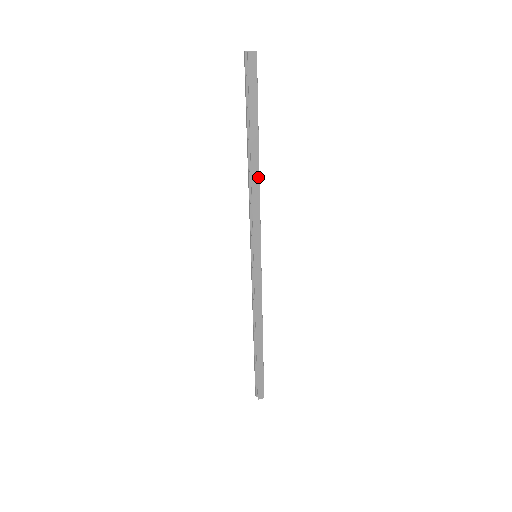
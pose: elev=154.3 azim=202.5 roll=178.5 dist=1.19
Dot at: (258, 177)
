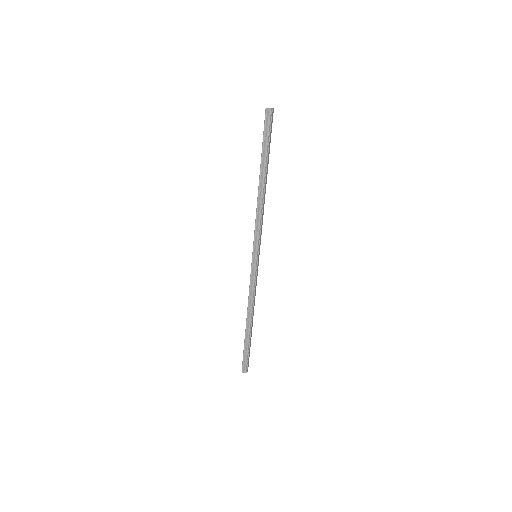
Dot at: occluded
